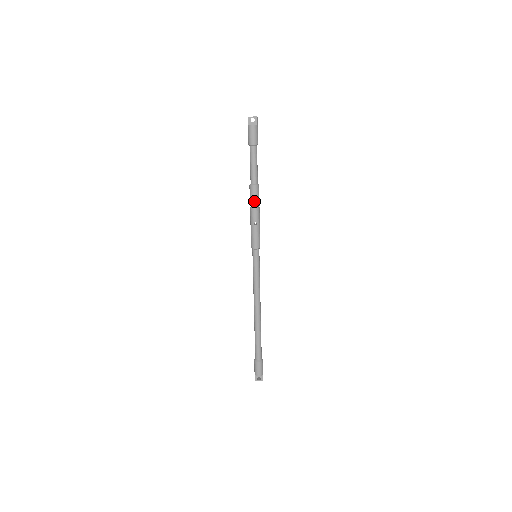
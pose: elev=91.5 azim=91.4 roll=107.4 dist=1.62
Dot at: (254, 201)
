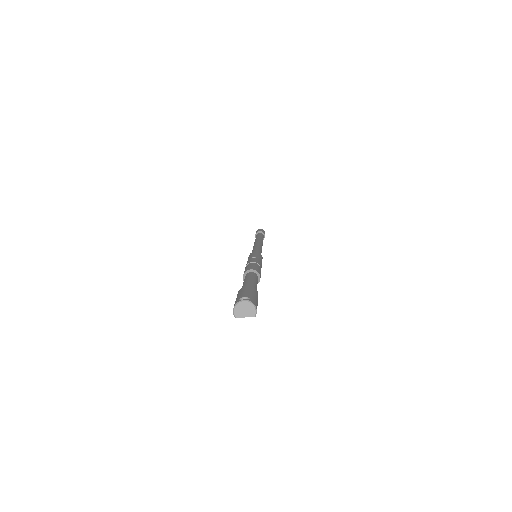
Dot at: occluded
